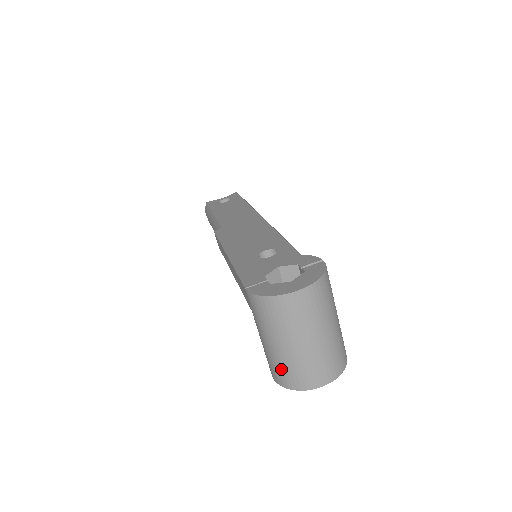
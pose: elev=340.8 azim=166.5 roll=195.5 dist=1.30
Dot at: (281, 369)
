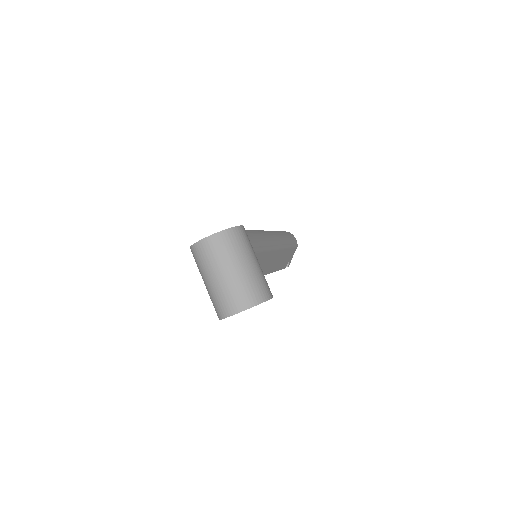
Dot at: (213, 303)
